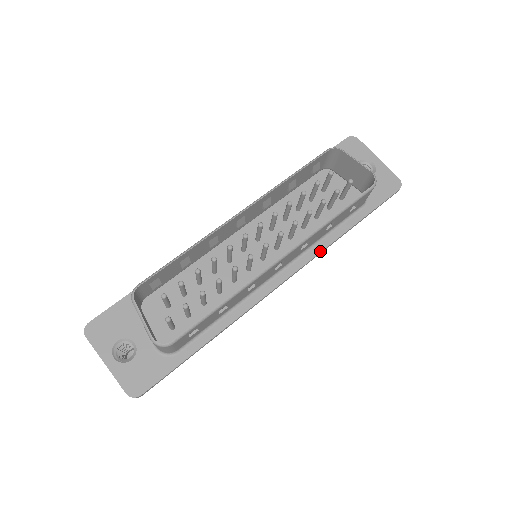
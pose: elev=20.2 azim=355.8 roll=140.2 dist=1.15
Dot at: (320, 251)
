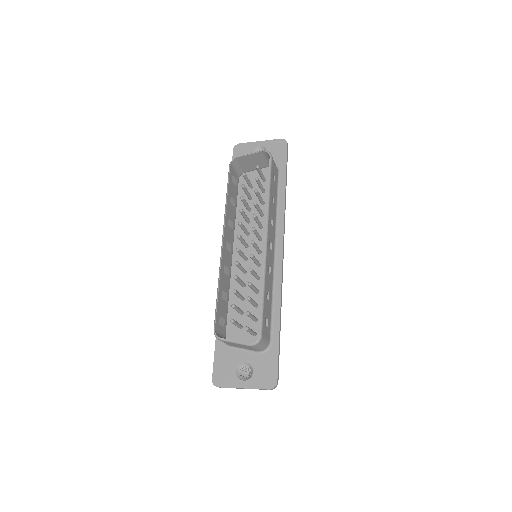
Dot at: (283, 216)
